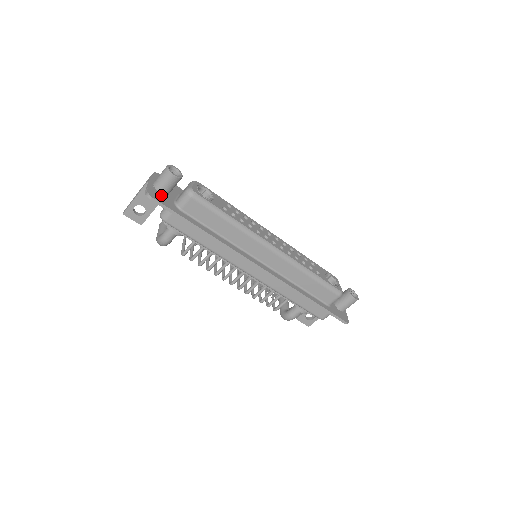
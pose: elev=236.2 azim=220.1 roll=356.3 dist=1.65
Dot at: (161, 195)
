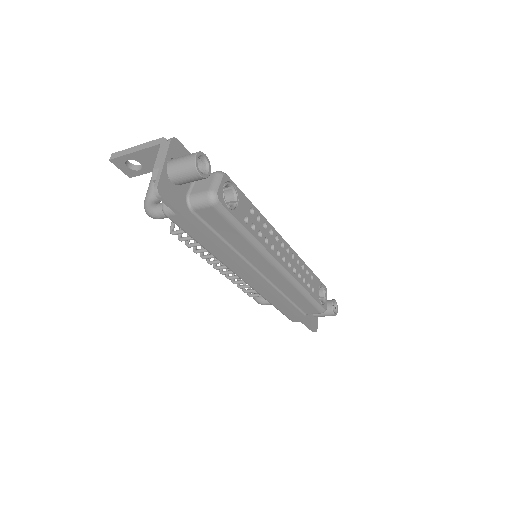
Dot at: (173, 187)
